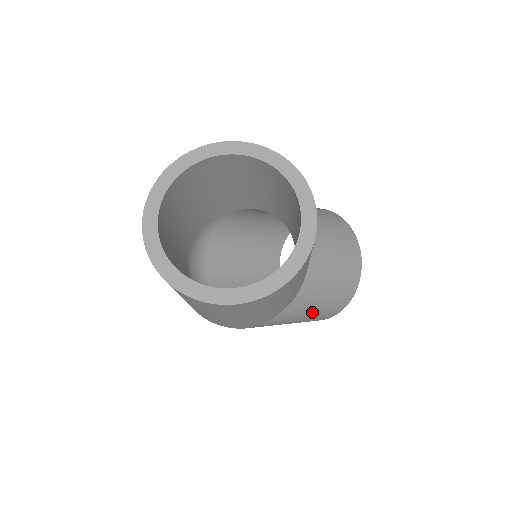
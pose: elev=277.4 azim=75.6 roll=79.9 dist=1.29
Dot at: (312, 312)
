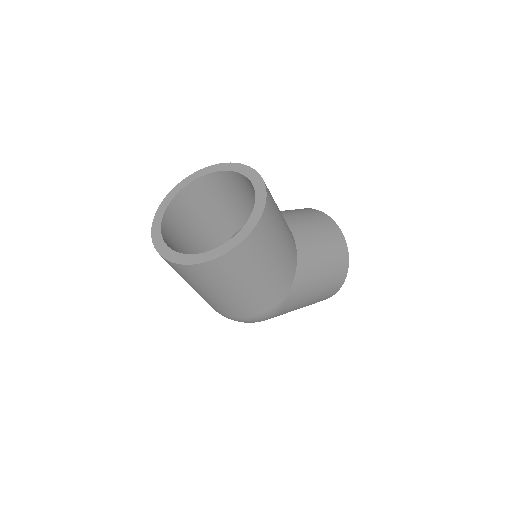
Dot at: (323, 267)
